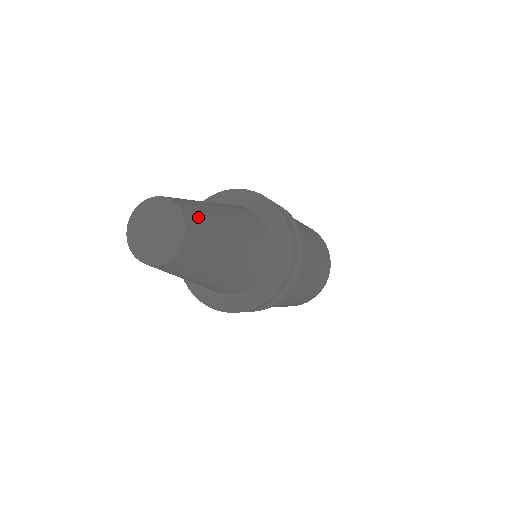
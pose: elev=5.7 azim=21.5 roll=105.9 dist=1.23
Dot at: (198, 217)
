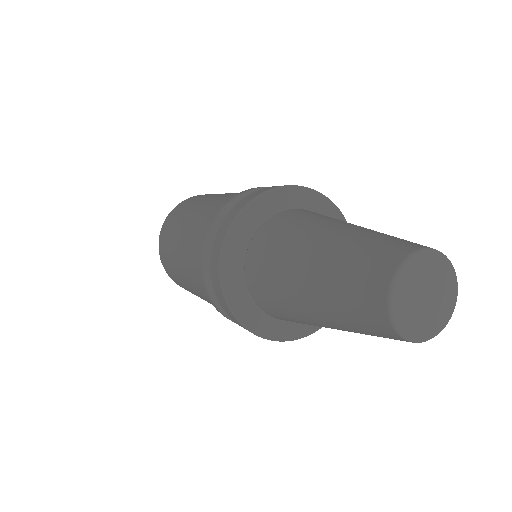
Dot at: occluded
